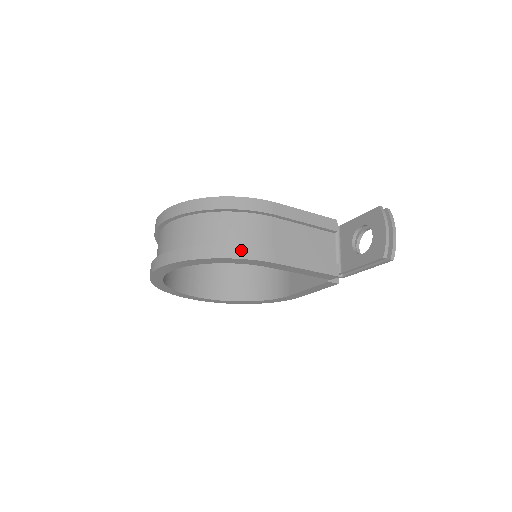
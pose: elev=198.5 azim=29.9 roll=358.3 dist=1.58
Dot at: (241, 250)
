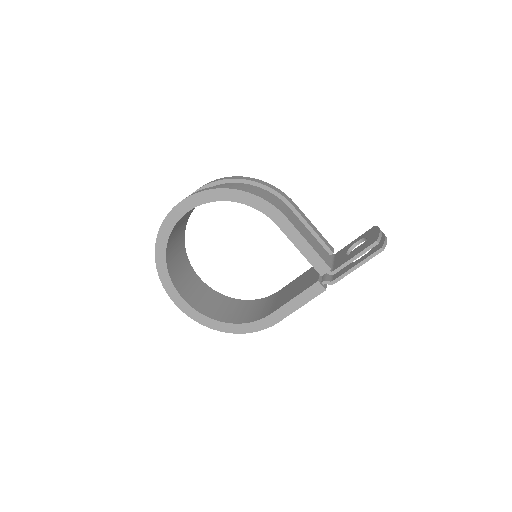
Dot at: (263, 196)
